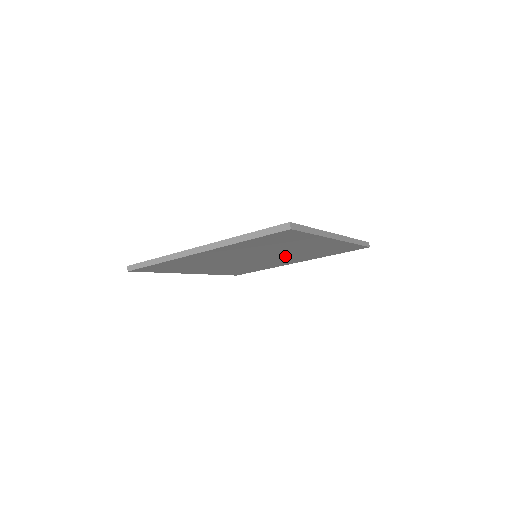
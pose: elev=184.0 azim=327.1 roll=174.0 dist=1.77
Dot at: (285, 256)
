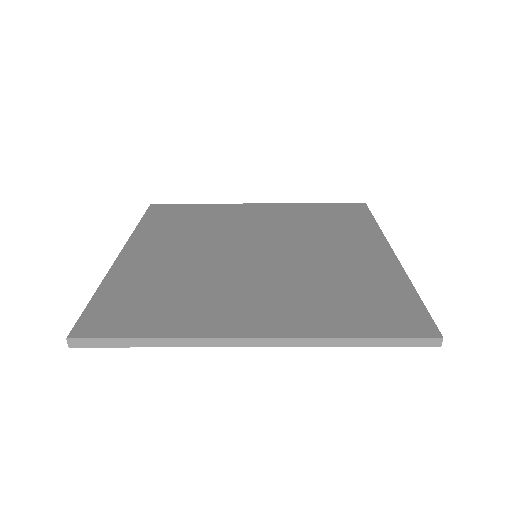
Dot at: occluded
